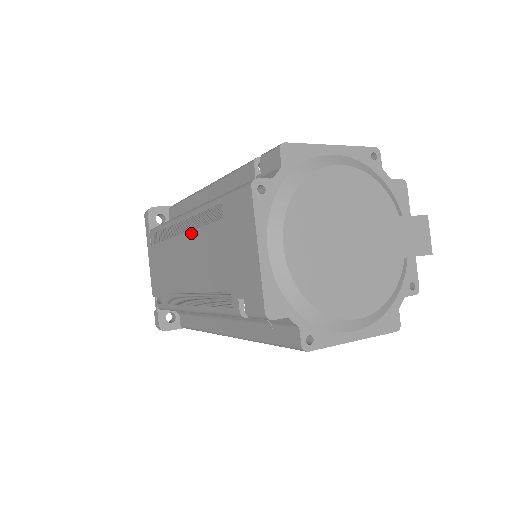
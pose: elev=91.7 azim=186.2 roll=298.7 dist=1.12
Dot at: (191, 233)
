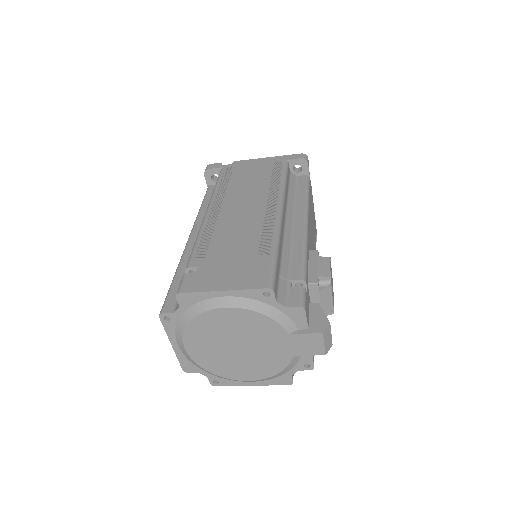
Dot at: occluded
